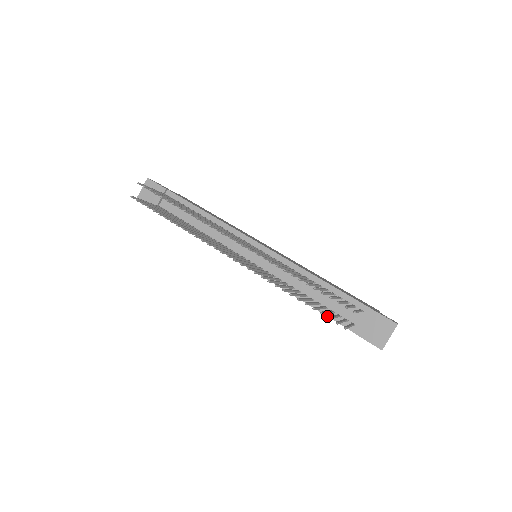
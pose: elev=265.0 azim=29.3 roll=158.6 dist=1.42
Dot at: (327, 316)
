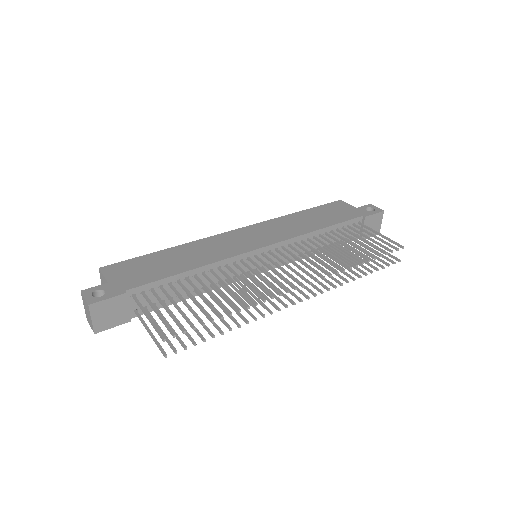
Dot at: occluded
